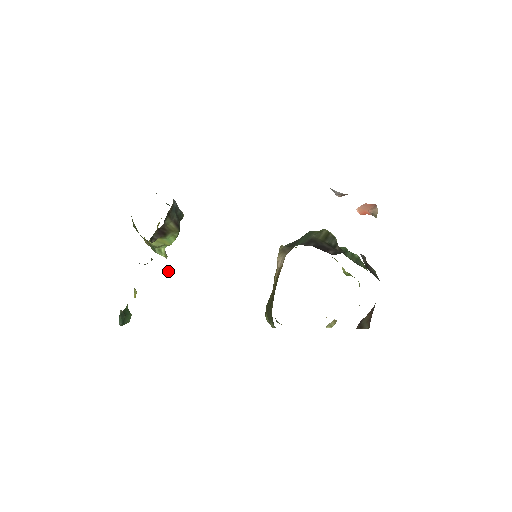
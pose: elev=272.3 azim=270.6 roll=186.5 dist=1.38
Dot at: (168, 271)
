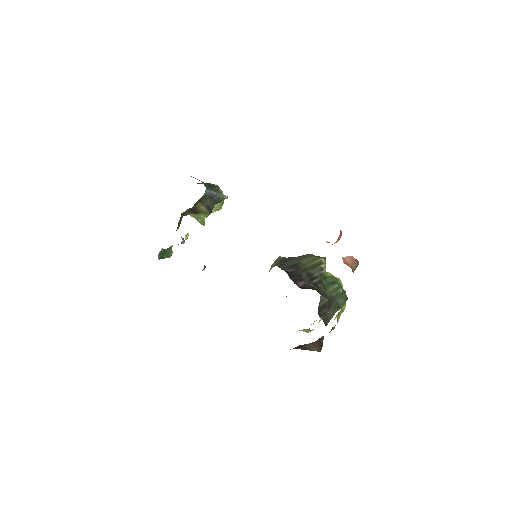
Dot at: (183, 243)
